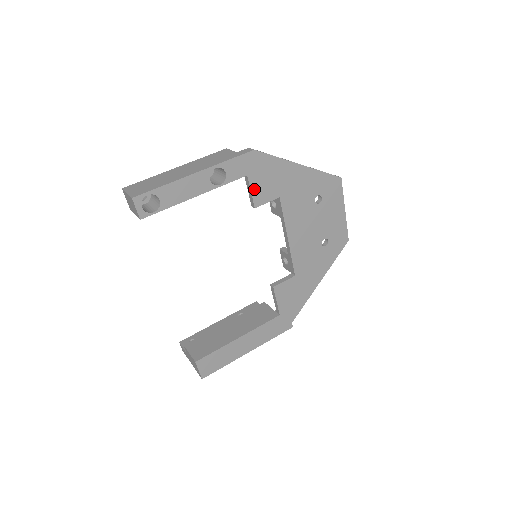
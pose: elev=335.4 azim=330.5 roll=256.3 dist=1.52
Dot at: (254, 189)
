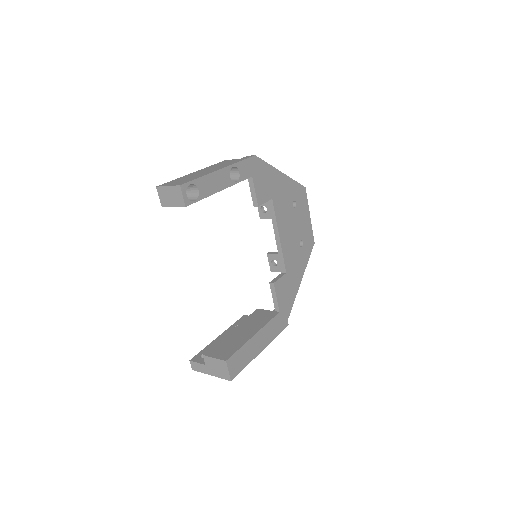
Dot at: (257, 189)
